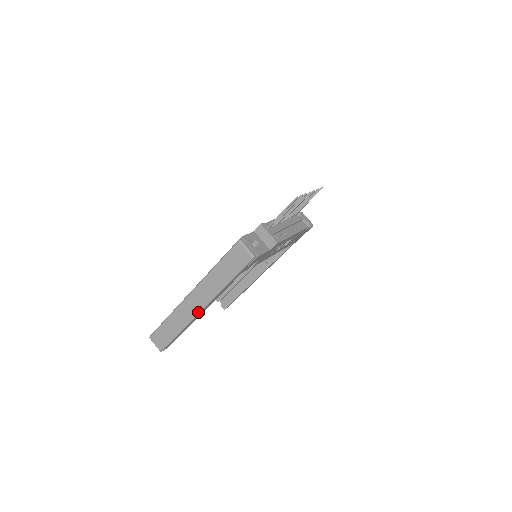
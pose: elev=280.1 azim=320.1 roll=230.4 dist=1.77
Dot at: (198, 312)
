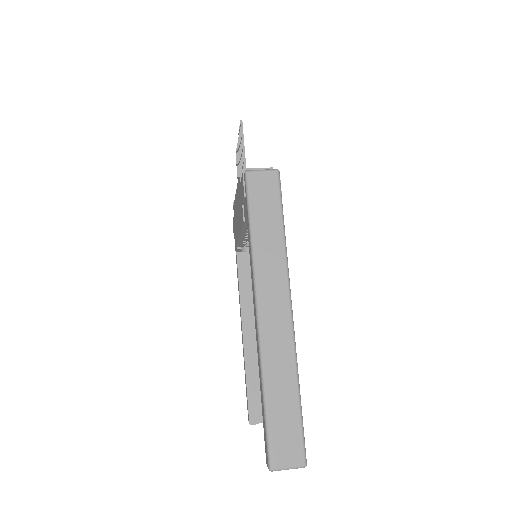
Dot at: (291, 320)
